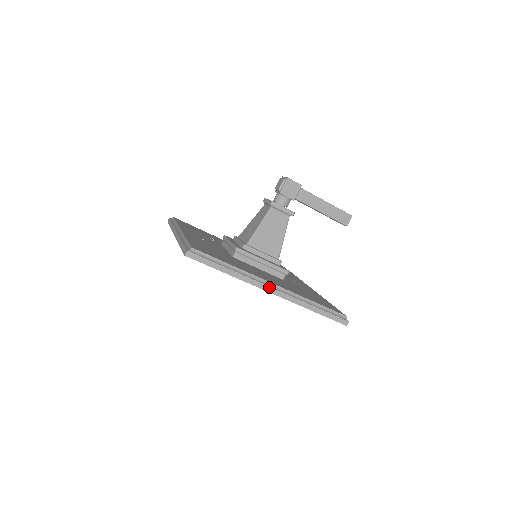
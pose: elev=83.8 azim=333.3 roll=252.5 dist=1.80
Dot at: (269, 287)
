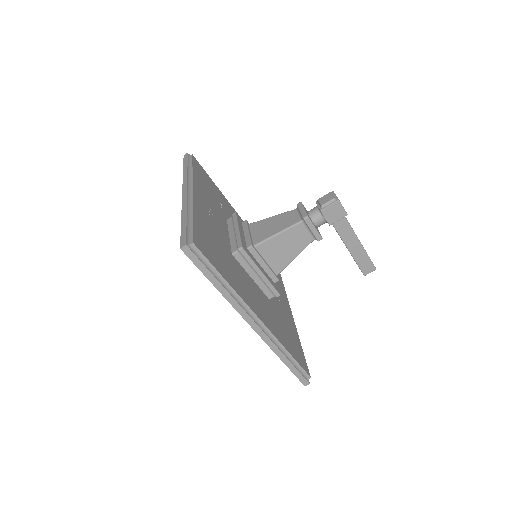
Dot at: (252, 320)
